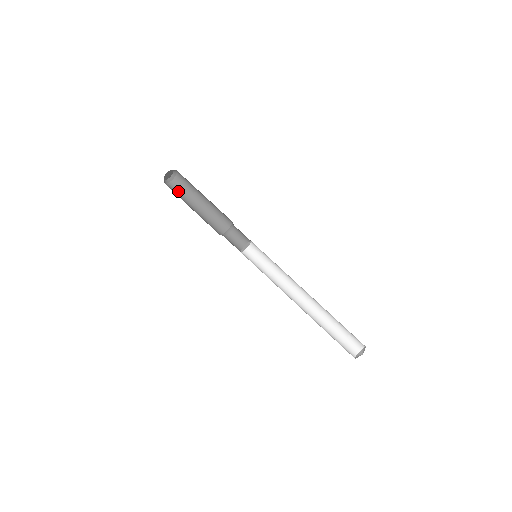
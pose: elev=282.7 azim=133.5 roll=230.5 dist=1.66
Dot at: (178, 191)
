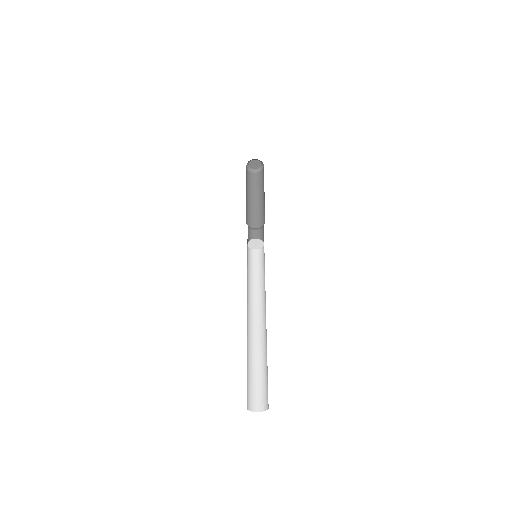
Dot at: (249, 179)
